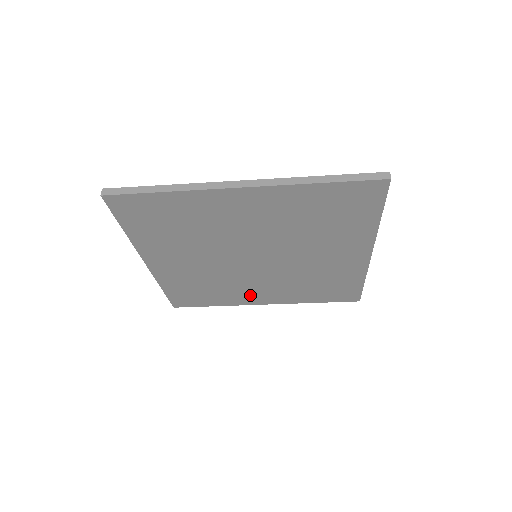
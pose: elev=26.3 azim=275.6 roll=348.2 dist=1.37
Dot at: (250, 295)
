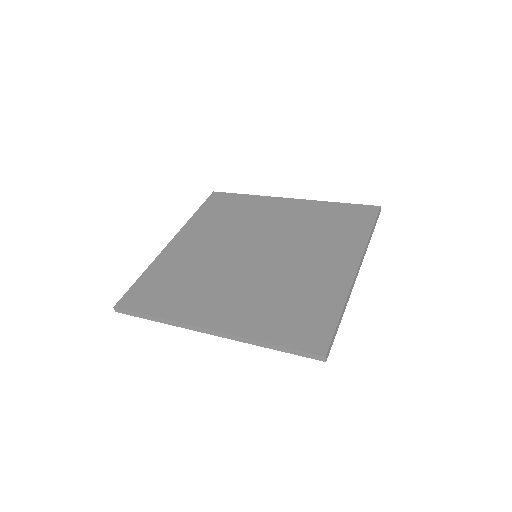
Dot at: occluded
